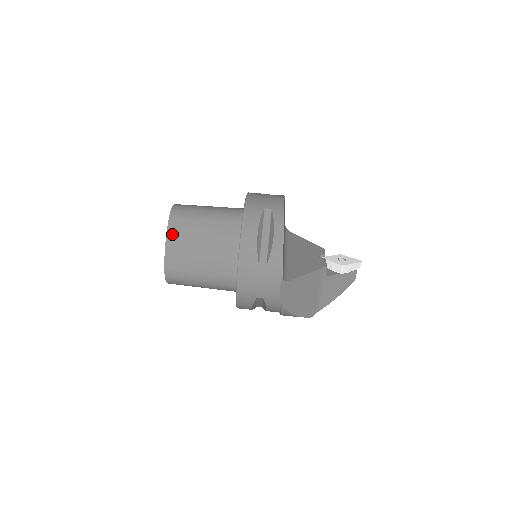
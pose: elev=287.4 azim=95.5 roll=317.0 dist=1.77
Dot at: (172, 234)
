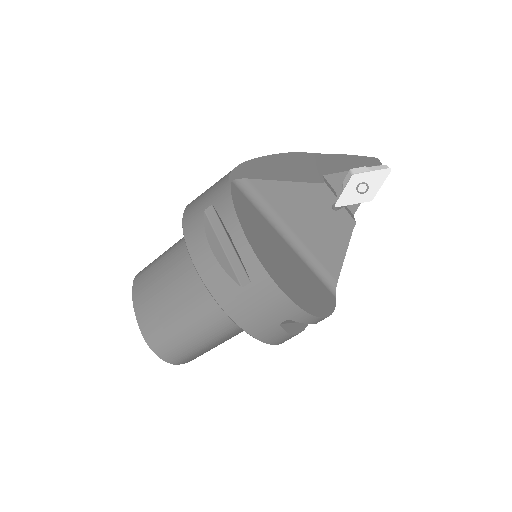
Dot at: occluded
